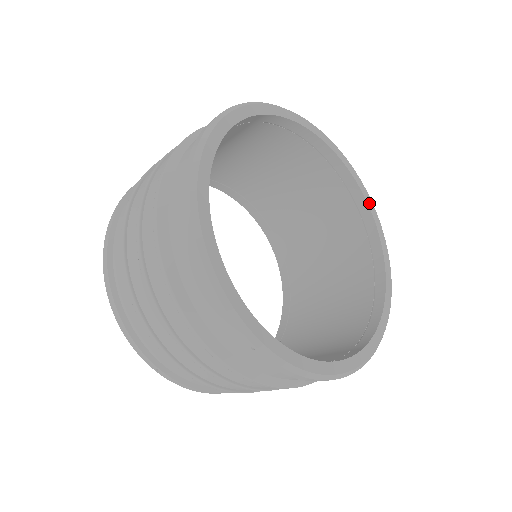
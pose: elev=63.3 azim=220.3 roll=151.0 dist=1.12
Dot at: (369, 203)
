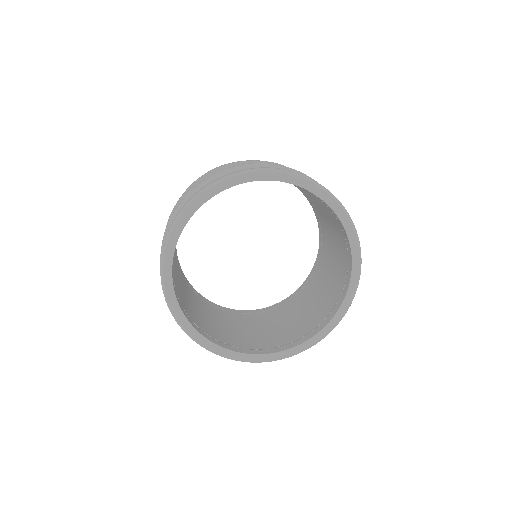
Dot at: (354, 264)
